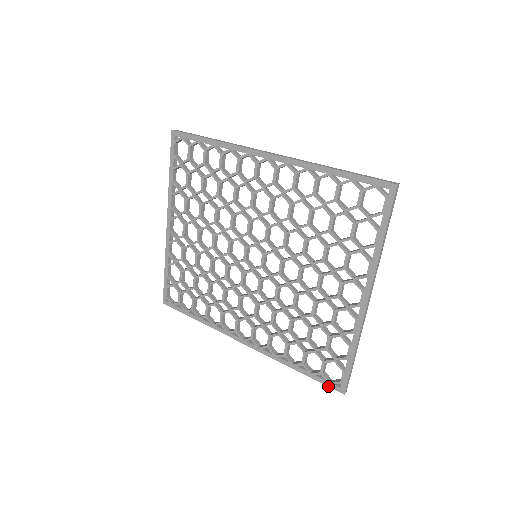
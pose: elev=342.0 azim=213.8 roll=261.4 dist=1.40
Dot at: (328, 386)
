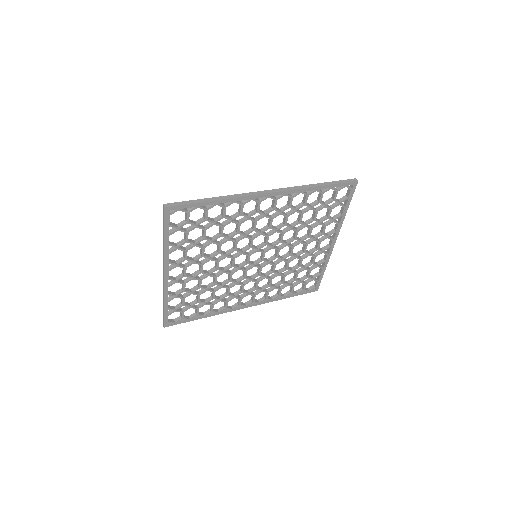
Dot at: occluded
